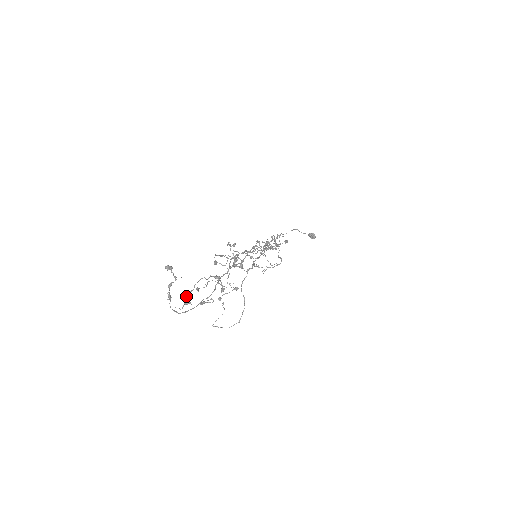
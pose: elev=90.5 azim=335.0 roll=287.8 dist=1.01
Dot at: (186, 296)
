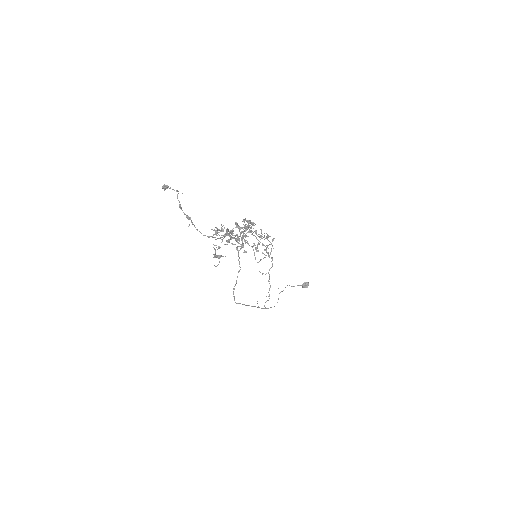
Dot at: (214, 255)
